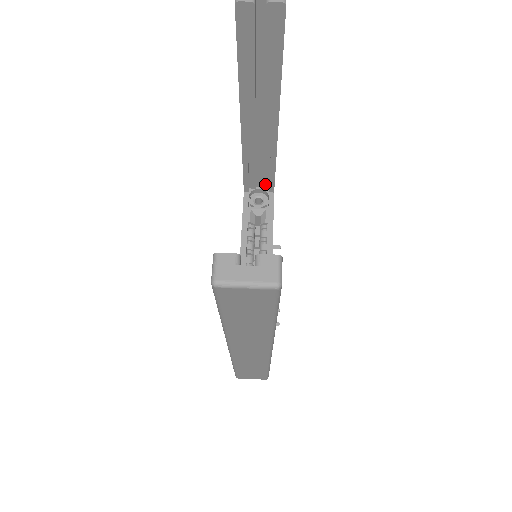
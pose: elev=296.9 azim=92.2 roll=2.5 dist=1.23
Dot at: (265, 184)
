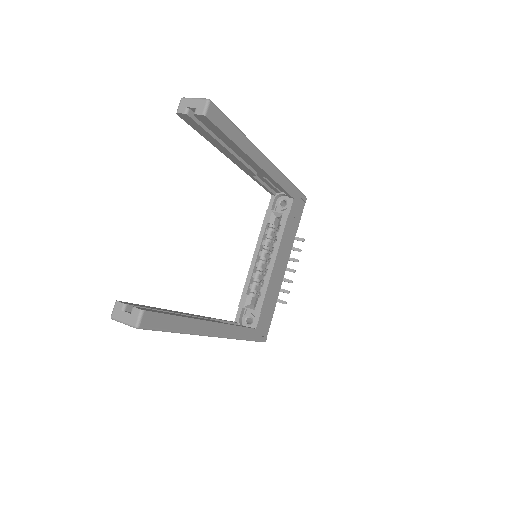
Dot at: occluded
